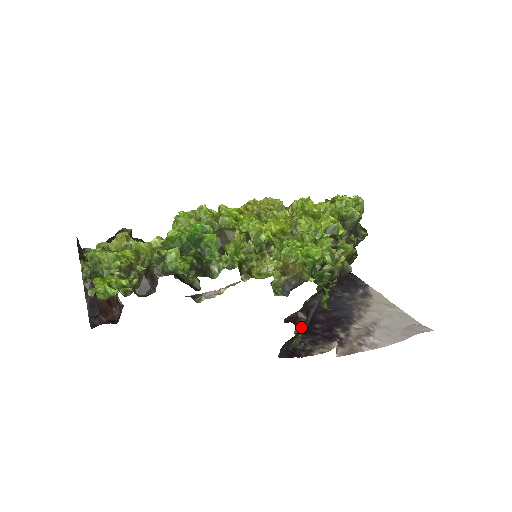
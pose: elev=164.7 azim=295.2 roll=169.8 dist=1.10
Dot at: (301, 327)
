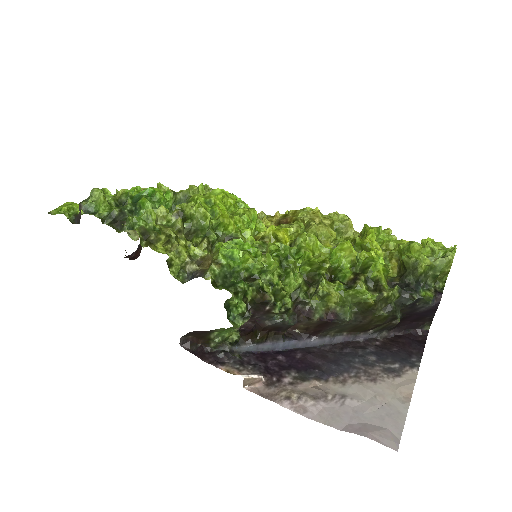
Dot at: (247, 343)
